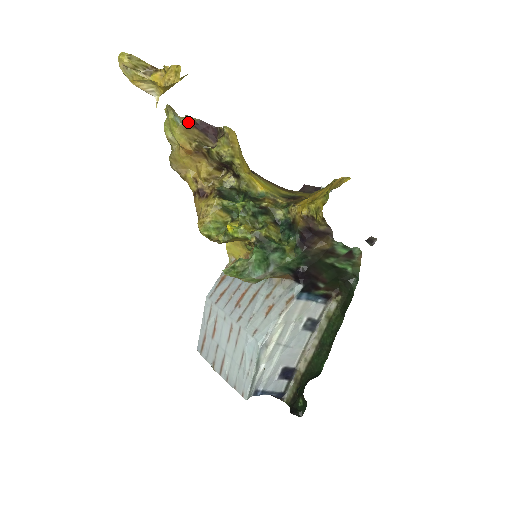
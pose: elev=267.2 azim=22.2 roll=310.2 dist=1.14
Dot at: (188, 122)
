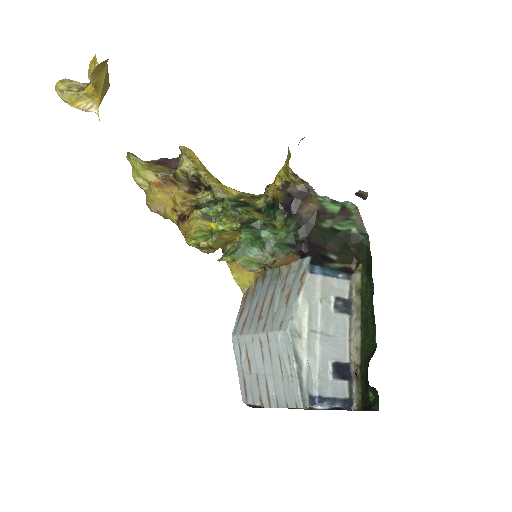
Dot at: (150, 162)
